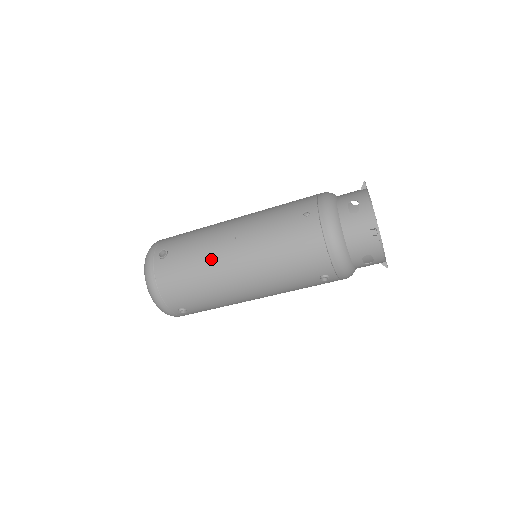
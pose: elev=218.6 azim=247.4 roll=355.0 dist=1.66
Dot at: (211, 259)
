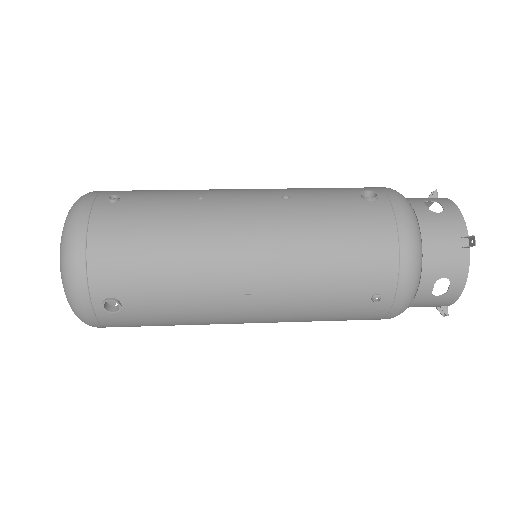
Dot at: (208, 321)
